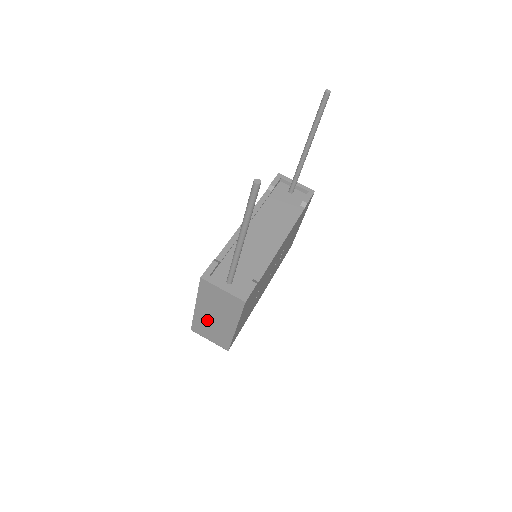
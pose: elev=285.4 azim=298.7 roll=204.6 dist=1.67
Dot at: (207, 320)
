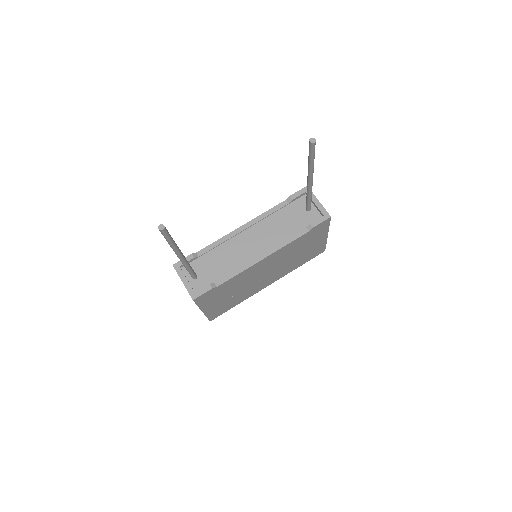
Dot at: occluded
